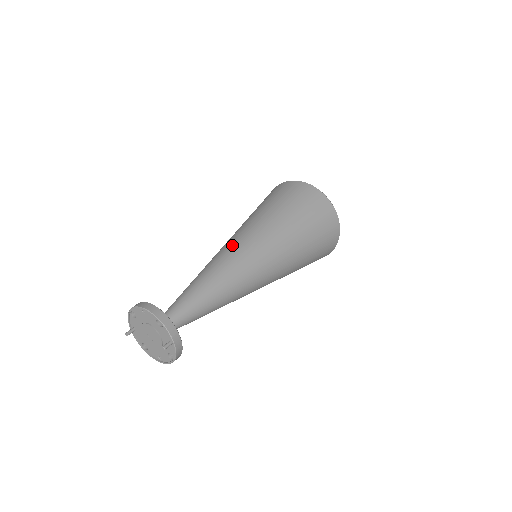
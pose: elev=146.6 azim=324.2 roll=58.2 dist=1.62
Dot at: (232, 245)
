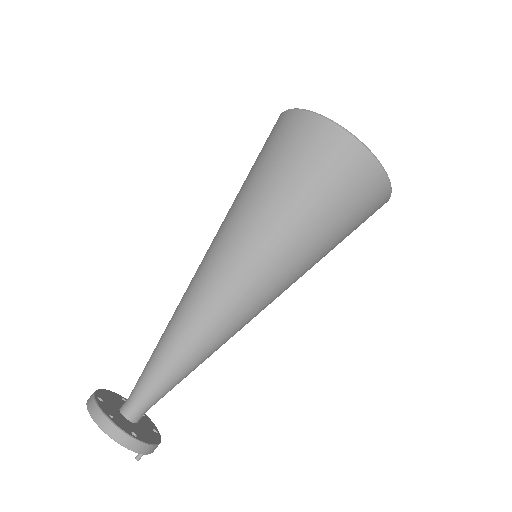
Dot at: (218, 279)
